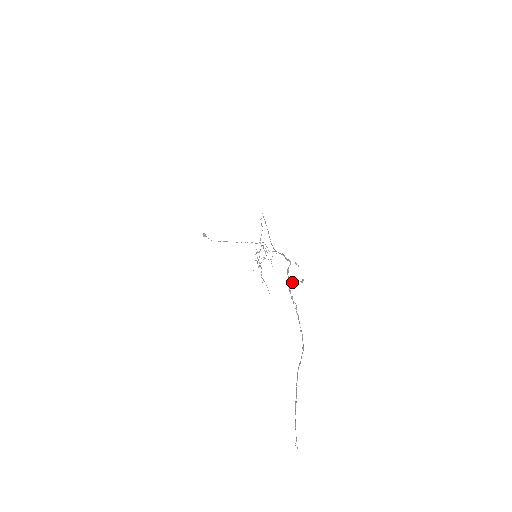
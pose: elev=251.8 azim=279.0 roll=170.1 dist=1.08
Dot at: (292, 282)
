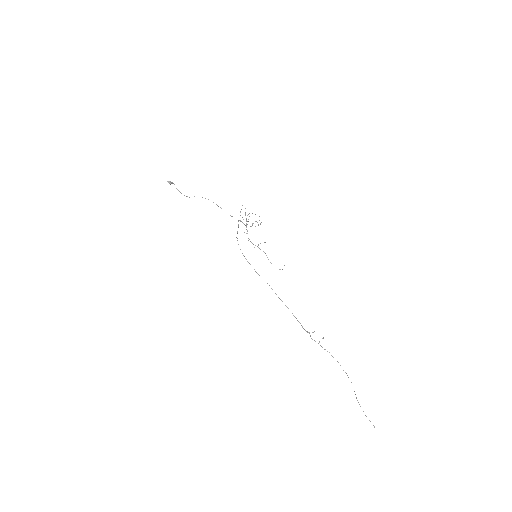
Dot at: occluded
